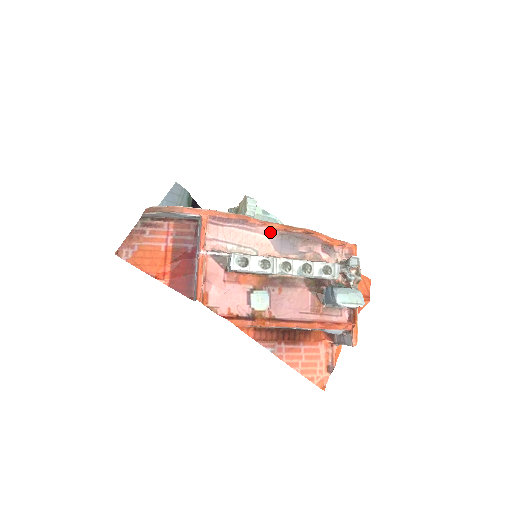
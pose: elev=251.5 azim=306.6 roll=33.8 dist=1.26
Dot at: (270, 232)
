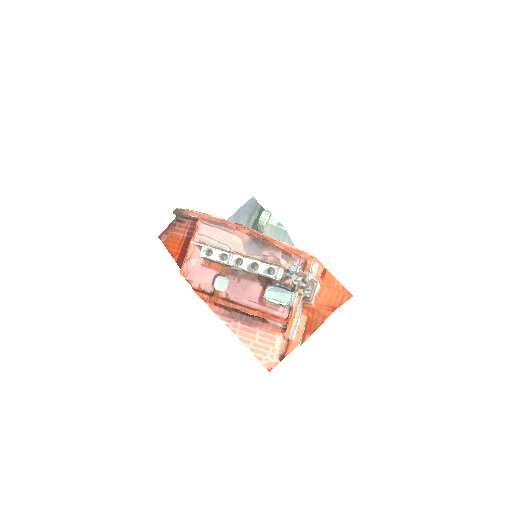
Dot at: (243, 236)
